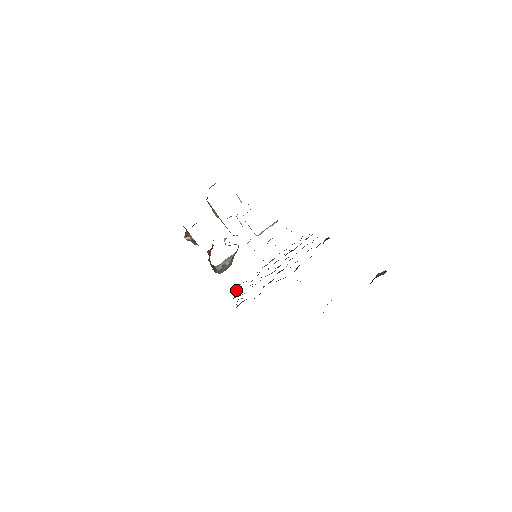
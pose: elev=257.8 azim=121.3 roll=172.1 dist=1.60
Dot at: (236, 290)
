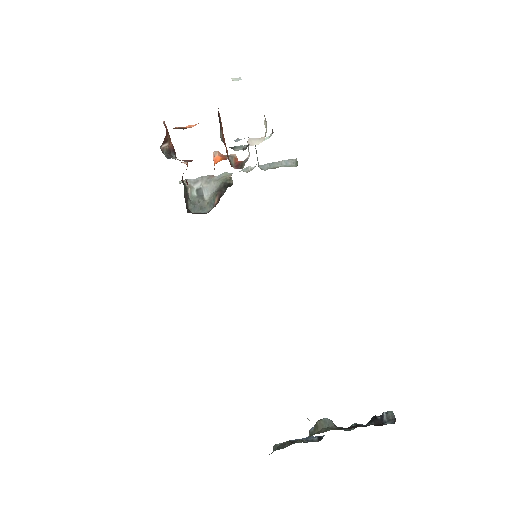
Dot at: occluded
